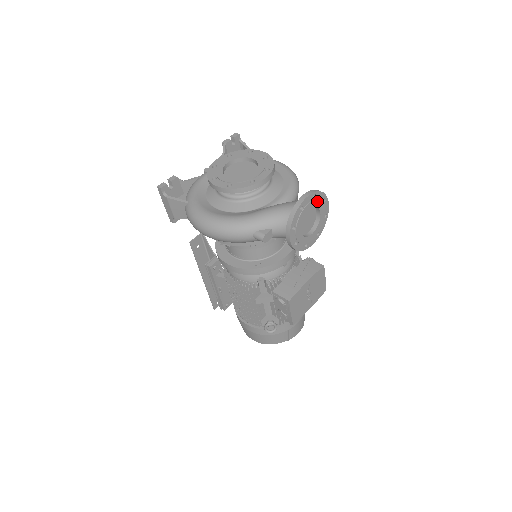
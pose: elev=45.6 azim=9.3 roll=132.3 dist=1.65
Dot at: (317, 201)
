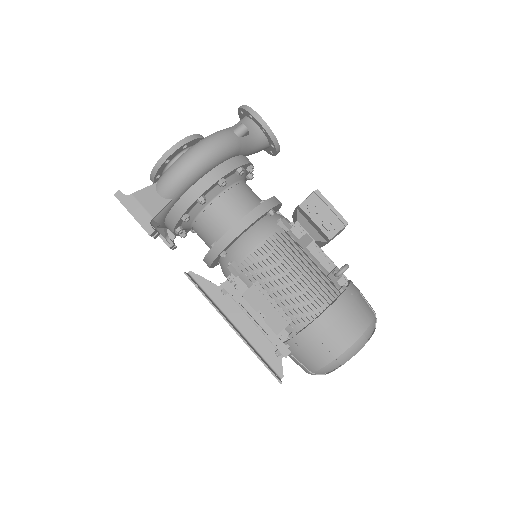
Dot at: occluded
